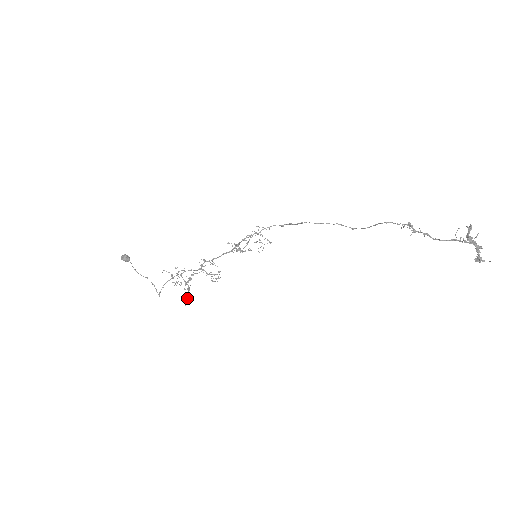
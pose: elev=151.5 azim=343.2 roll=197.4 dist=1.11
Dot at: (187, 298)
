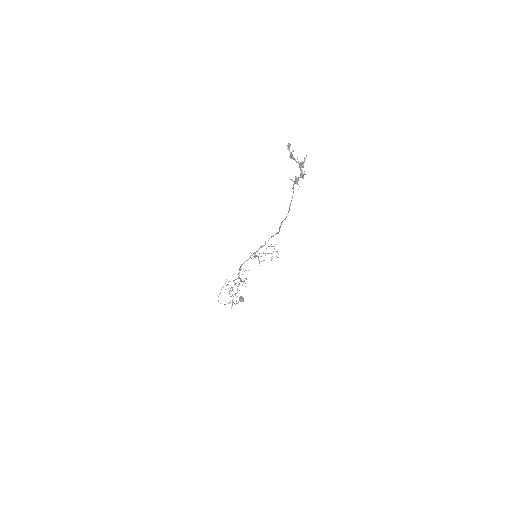
Dot at: occluded
